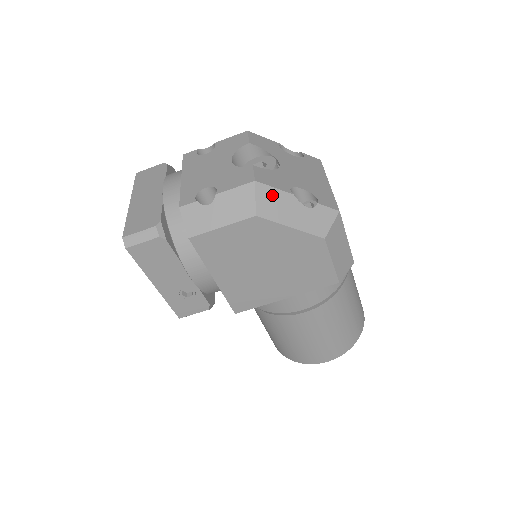
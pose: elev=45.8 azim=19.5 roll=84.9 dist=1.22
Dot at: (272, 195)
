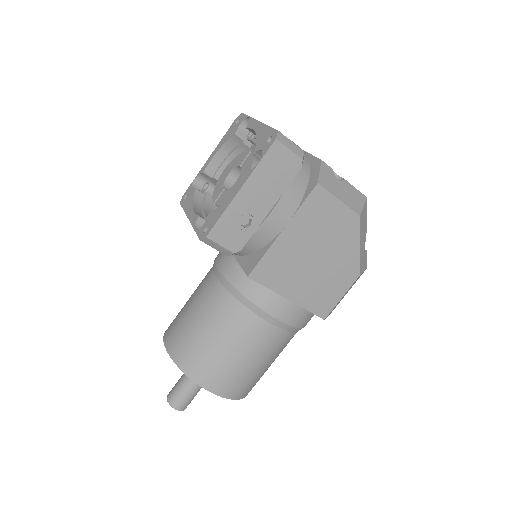
Dot at: (365, 216)
